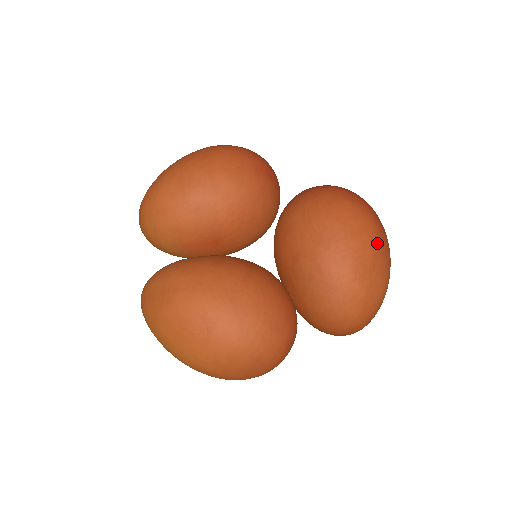
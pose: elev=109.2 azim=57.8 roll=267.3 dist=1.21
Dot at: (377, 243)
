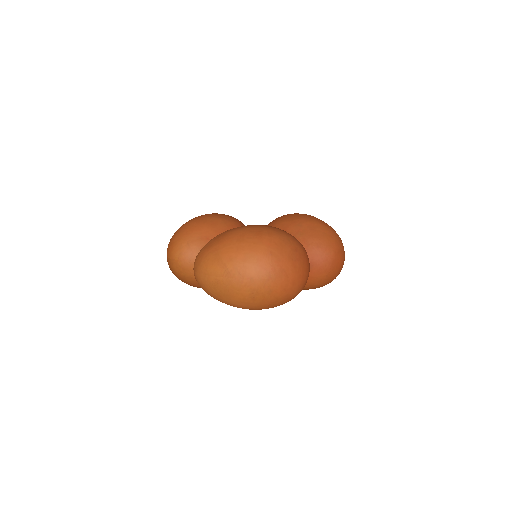
Dot at: occluded
